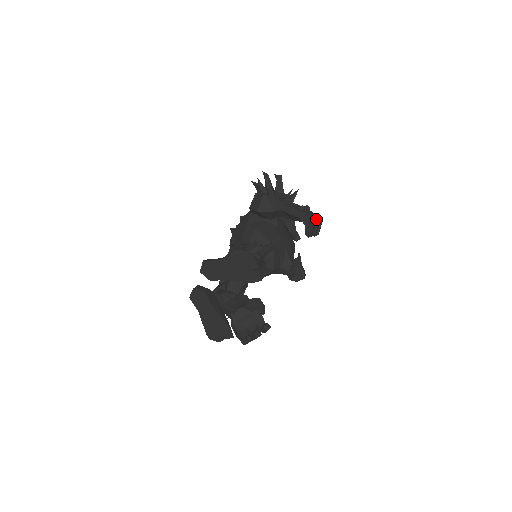
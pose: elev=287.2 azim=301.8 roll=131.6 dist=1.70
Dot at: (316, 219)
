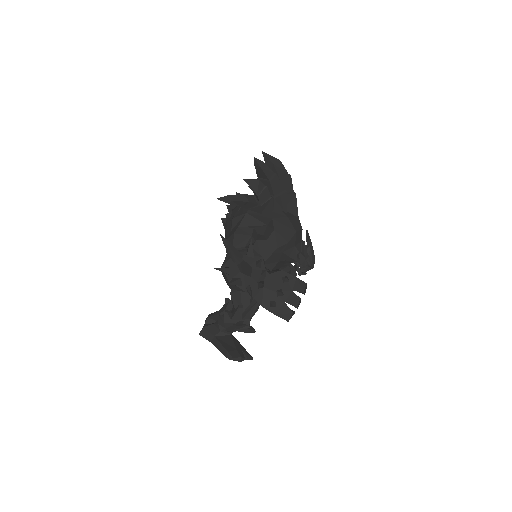
Dot at: occluded
